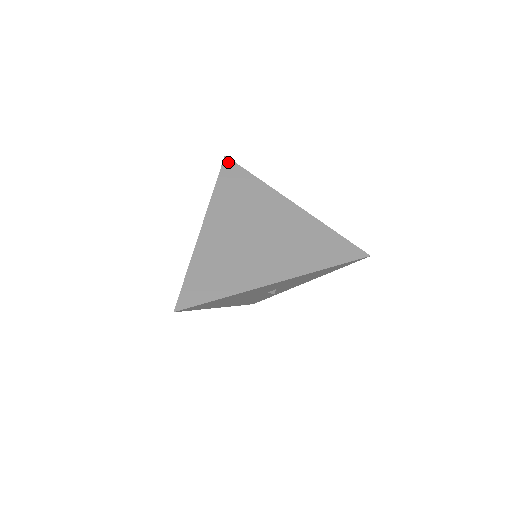
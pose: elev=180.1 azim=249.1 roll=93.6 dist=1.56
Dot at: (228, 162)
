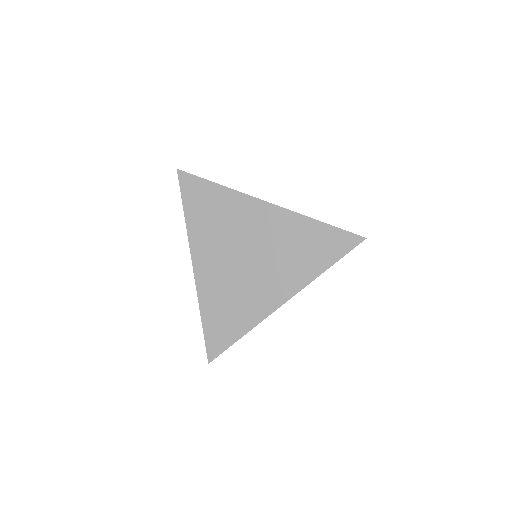
Dot at: (184, 177)
